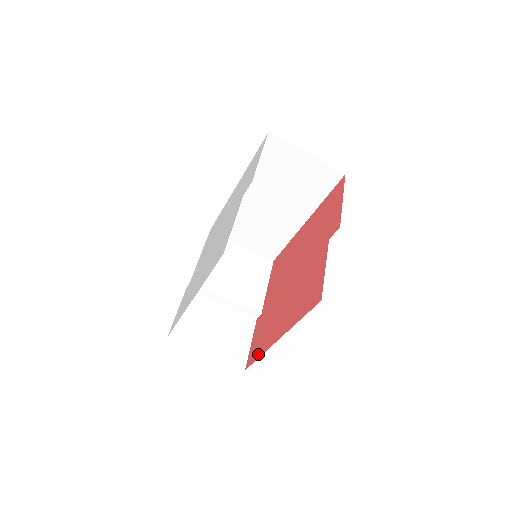
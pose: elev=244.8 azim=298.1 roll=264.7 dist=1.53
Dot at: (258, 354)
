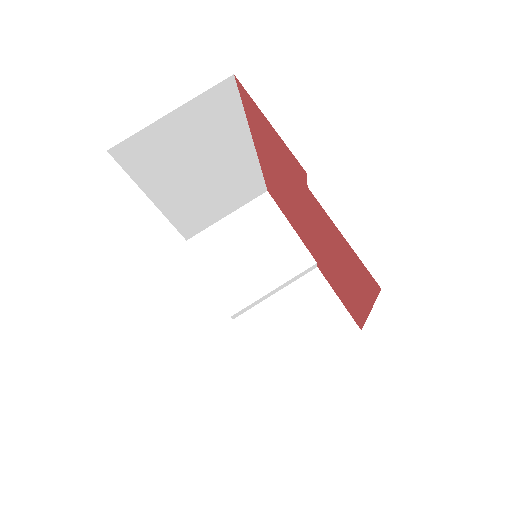
Dot at: (359, 319)
